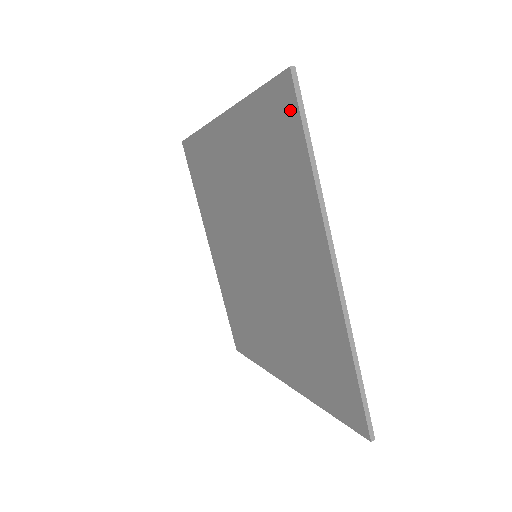
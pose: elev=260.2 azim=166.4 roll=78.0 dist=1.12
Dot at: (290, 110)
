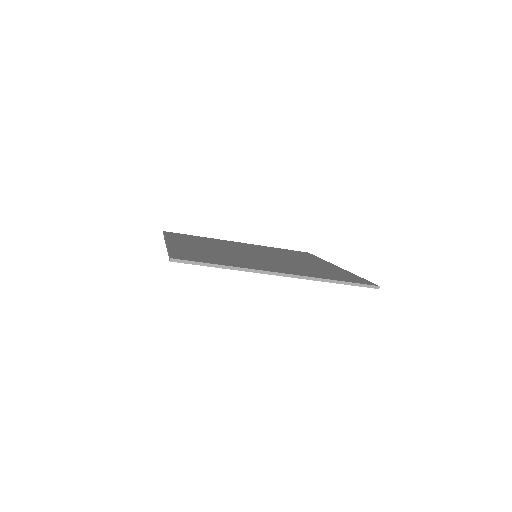
Dot at: occluded
